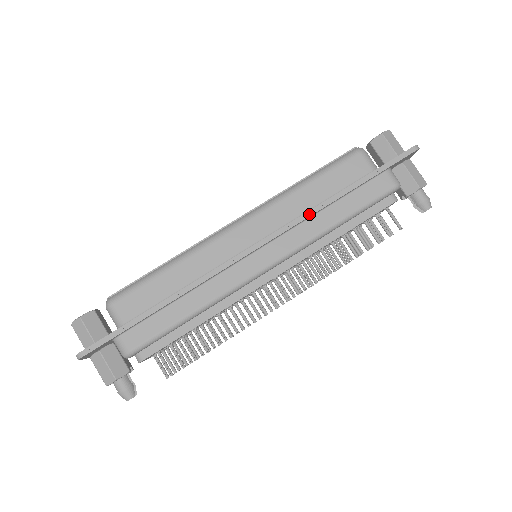
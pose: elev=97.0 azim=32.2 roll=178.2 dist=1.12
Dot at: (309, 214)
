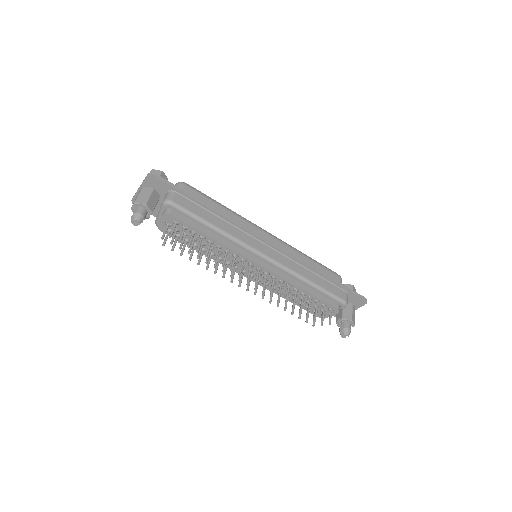
Dot at: (303, 262)
